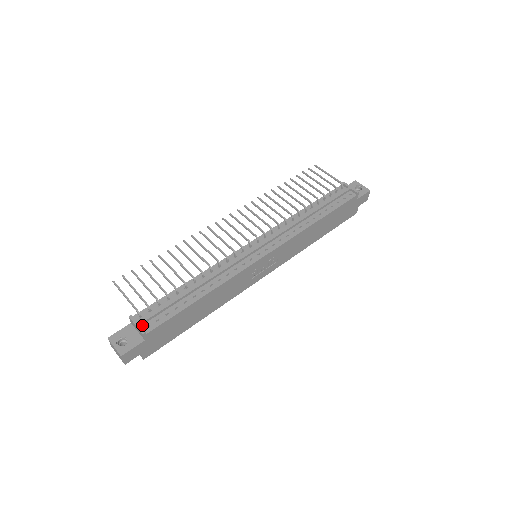
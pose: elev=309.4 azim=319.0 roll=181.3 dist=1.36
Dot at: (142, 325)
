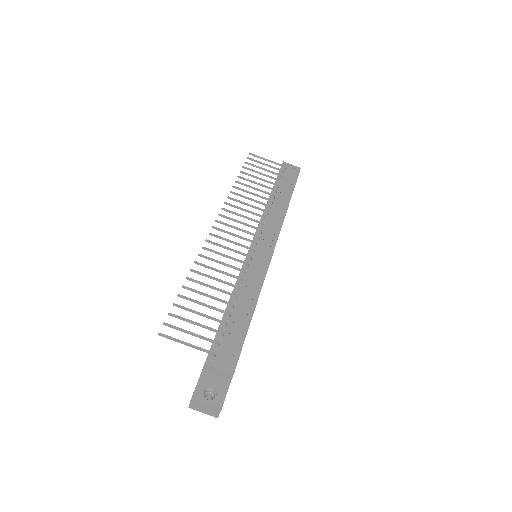
Dot at: (222, 366)
